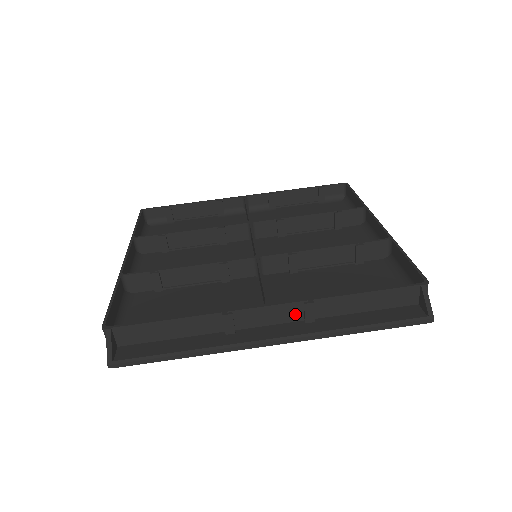
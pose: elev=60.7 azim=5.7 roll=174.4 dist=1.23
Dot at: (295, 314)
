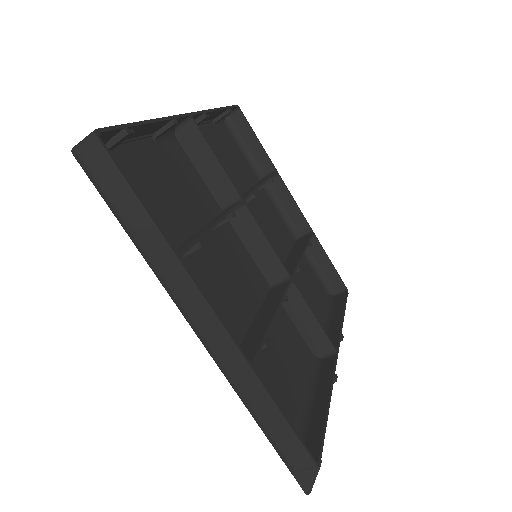
Dot at: occluded
